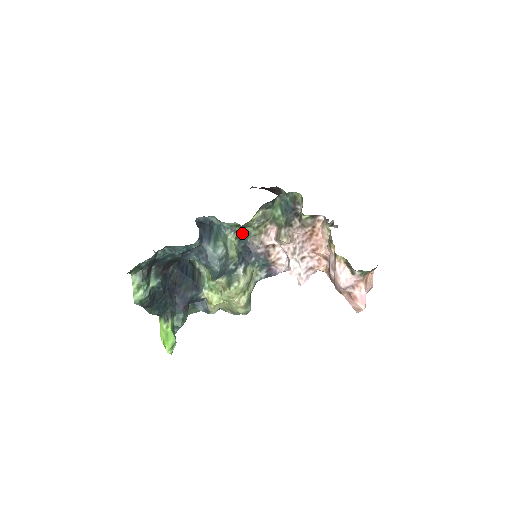
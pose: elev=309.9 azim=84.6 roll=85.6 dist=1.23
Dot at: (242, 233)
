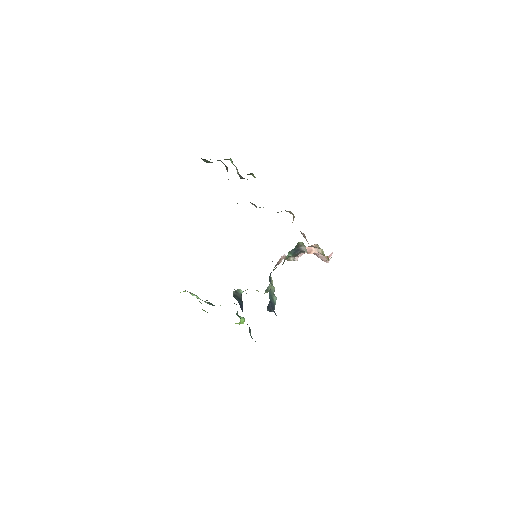
Dot at: occluded
